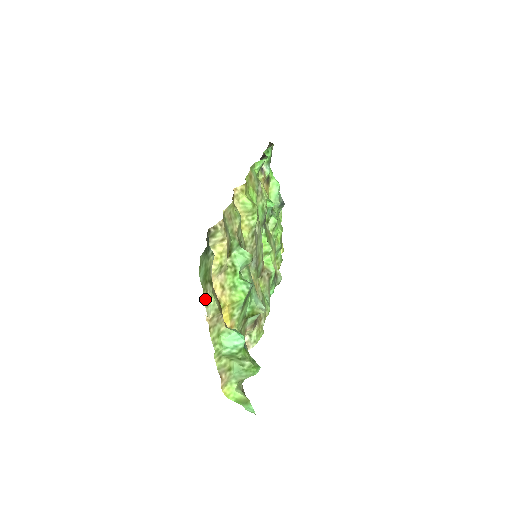
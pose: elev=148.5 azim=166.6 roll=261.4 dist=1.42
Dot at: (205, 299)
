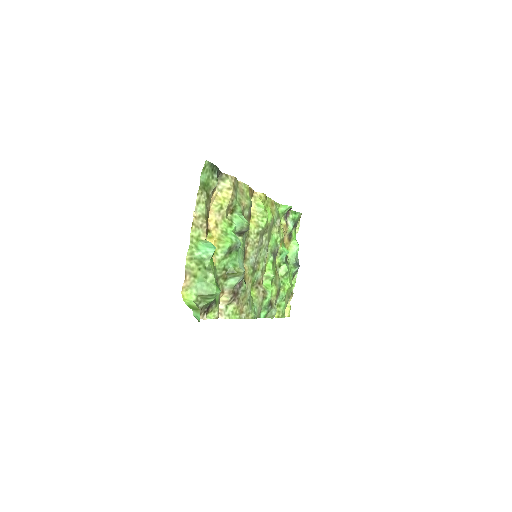
Dot at: (198, 198)
